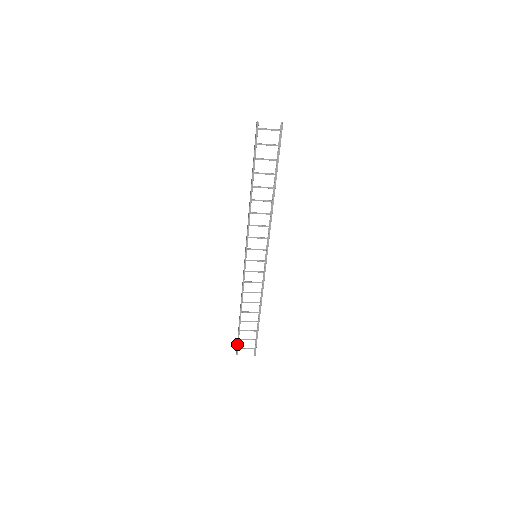
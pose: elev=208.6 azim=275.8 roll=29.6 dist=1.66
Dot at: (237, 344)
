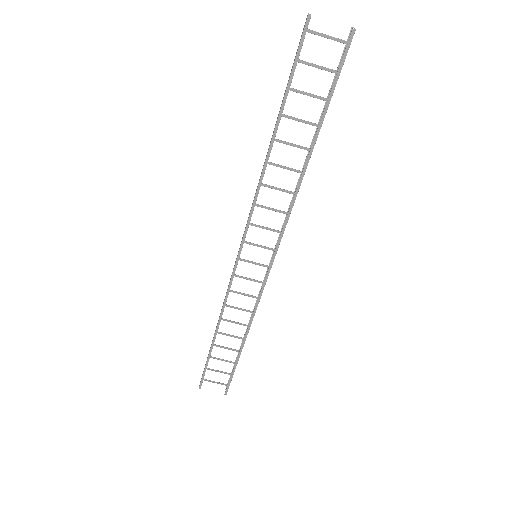
Dot at: (202, 375)
